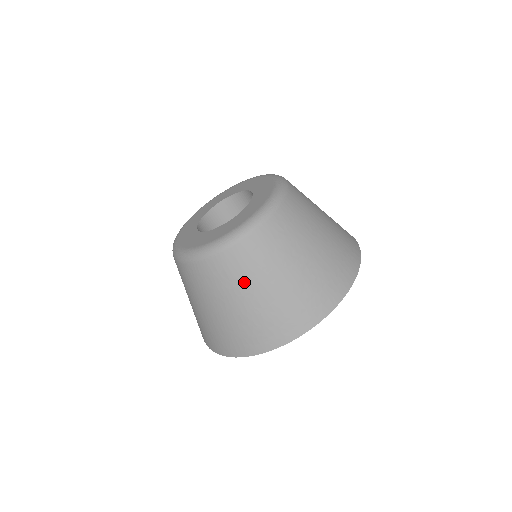
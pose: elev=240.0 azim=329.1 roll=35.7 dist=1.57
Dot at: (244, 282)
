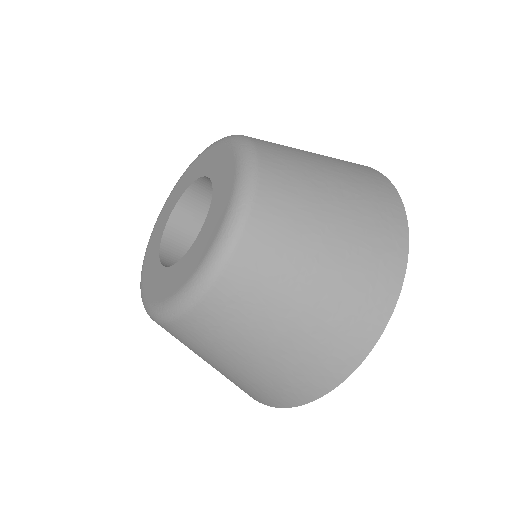
Dot at: (296, 257)
